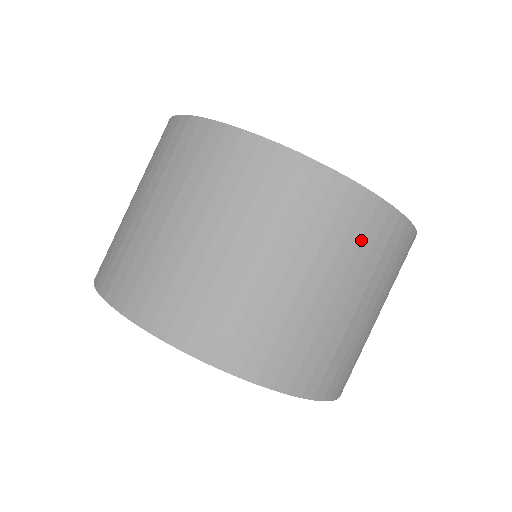
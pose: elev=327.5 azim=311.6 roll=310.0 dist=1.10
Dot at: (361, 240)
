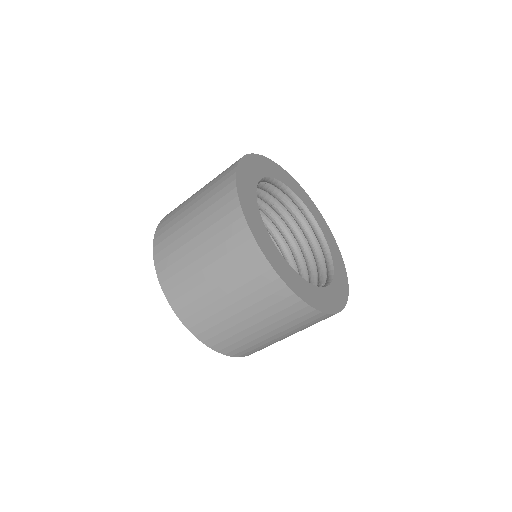
Dot at: (273, 305)
